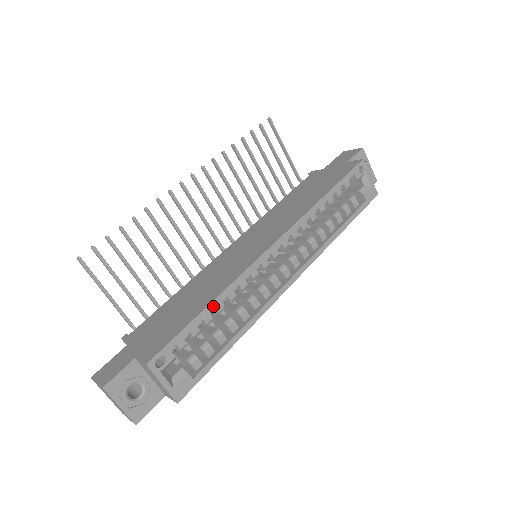
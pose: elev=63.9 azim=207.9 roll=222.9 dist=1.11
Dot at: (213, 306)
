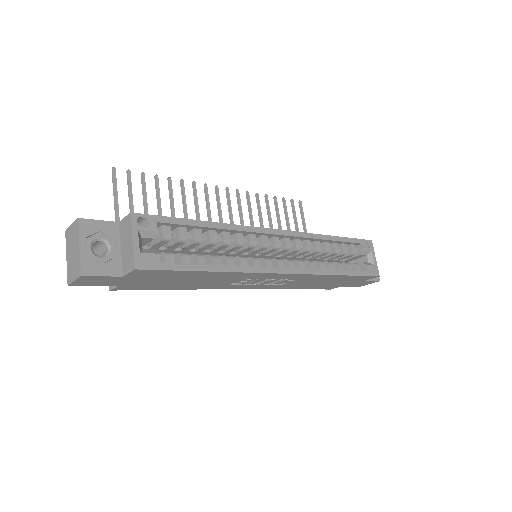
Dot at: (209, 225)
